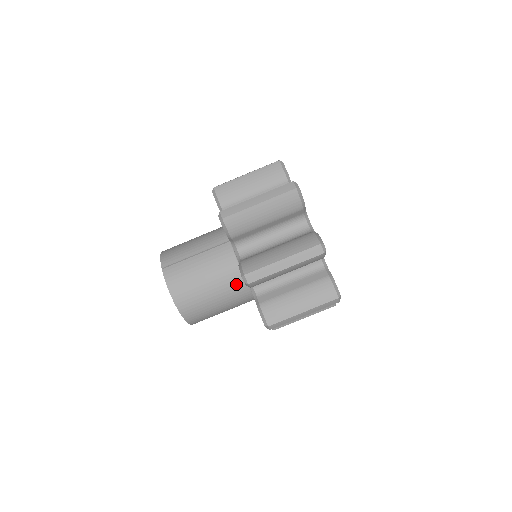
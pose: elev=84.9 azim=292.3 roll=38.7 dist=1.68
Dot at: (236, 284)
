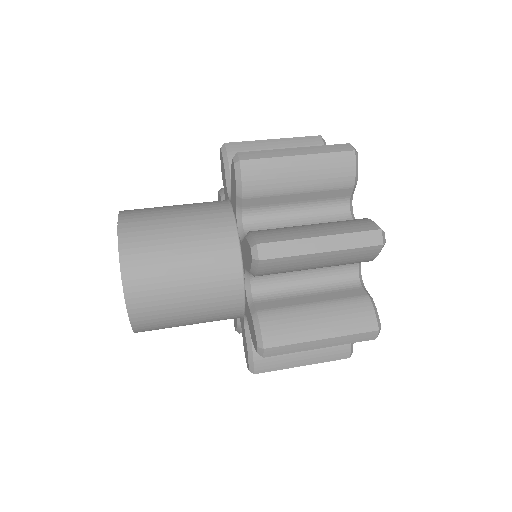
Dot at: (226, 275)
